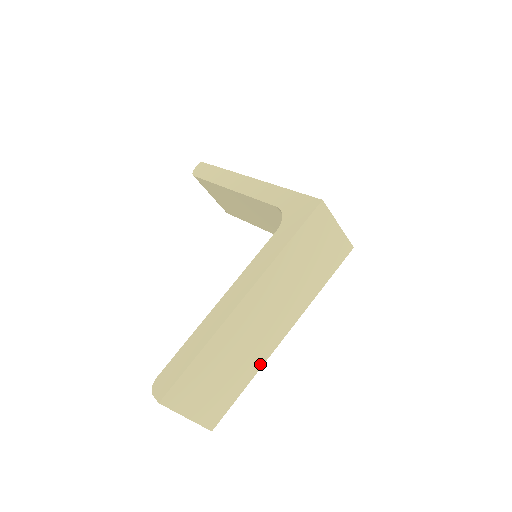
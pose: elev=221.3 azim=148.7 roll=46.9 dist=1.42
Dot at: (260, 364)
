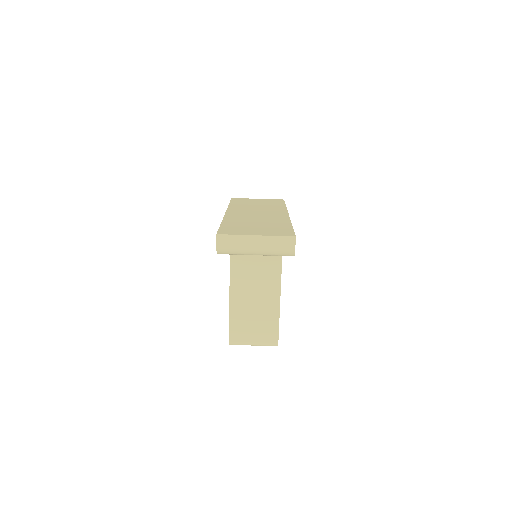
Dot at: (287, 221)
